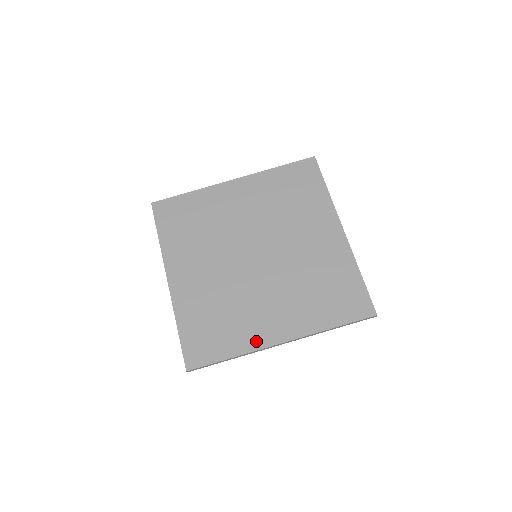
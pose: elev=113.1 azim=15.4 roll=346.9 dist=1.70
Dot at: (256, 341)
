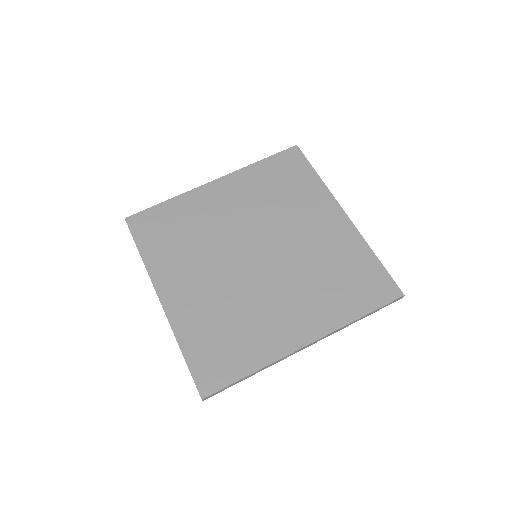
Dot at: (277, 348)
